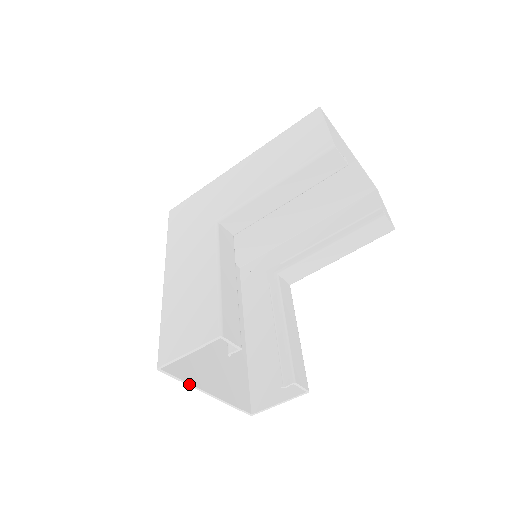
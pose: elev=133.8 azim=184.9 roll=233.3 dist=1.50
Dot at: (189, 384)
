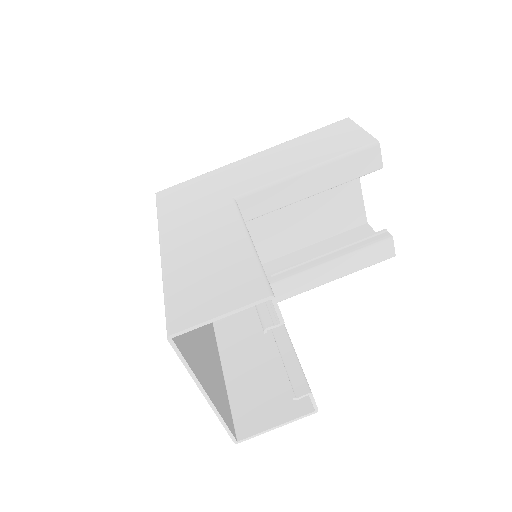
Dot at: (192, 373)
